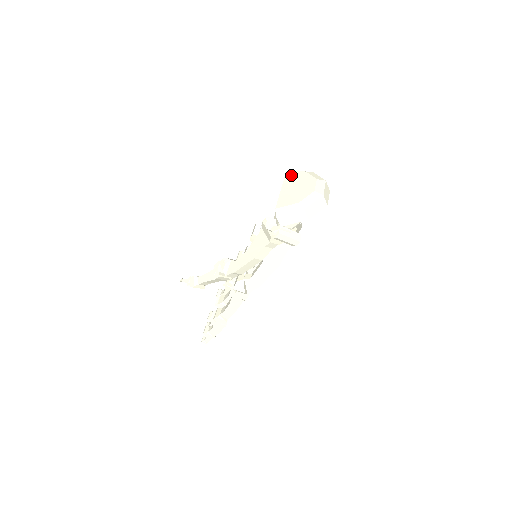
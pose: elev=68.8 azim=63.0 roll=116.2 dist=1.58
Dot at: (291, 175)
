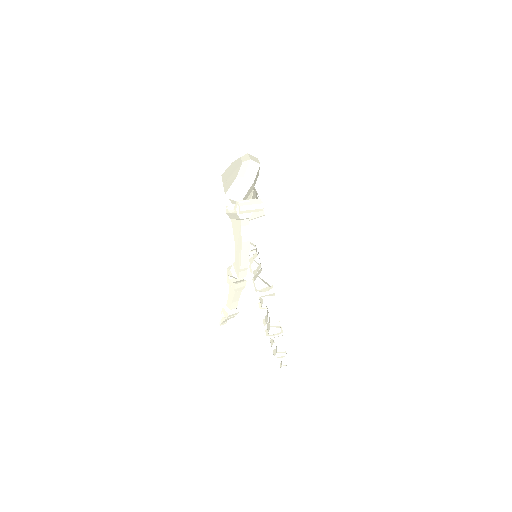
Dot at: (225, 173)
